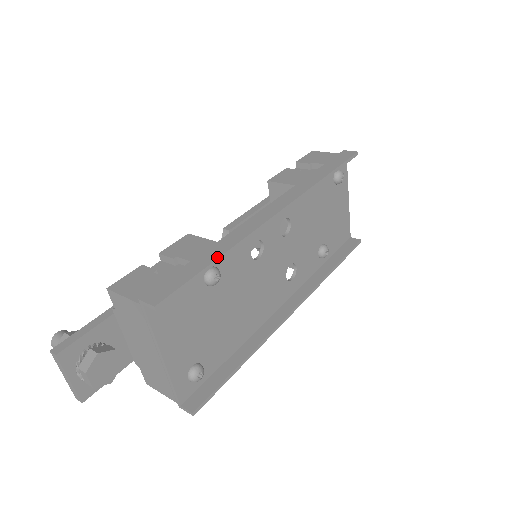
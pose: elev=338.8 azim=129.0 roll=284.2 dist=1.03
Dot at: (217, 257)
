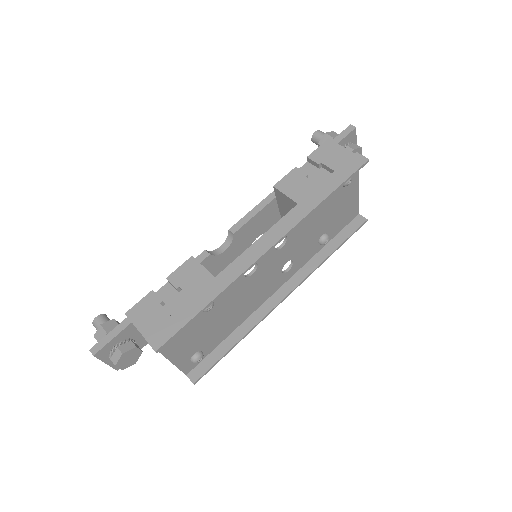
Dot at: (208, 303)
